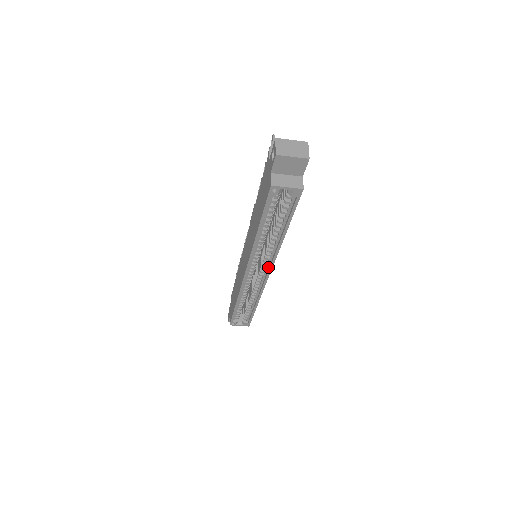
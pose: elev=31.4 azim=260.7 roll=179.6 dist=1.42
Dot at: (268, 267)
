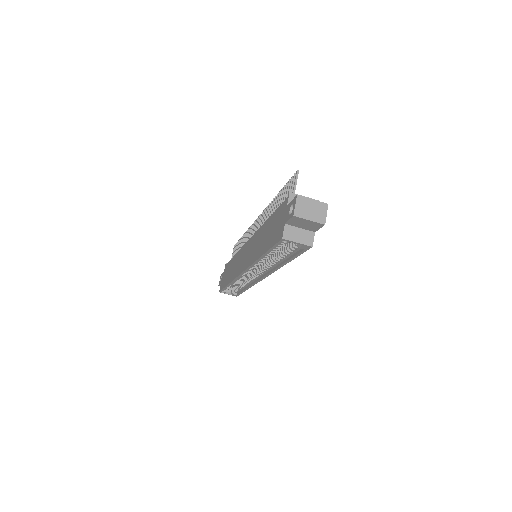
Dot at: (265, 273)
